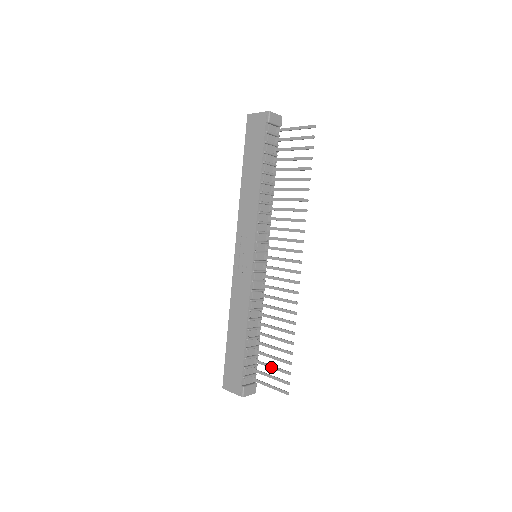
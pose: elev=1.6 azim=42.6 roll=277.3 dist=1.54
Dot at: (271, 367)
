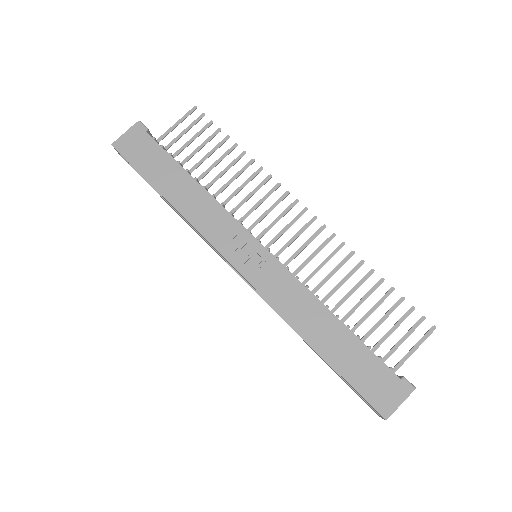
Dot at: (392, 331)
